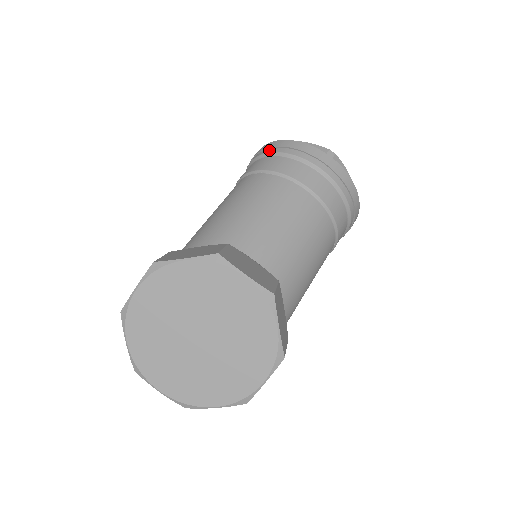
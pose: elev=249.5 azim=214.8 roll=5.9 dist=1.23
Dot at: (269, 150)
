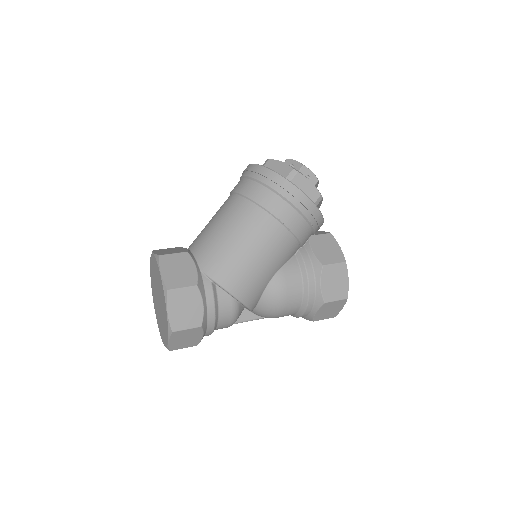
Dot at: occluded
